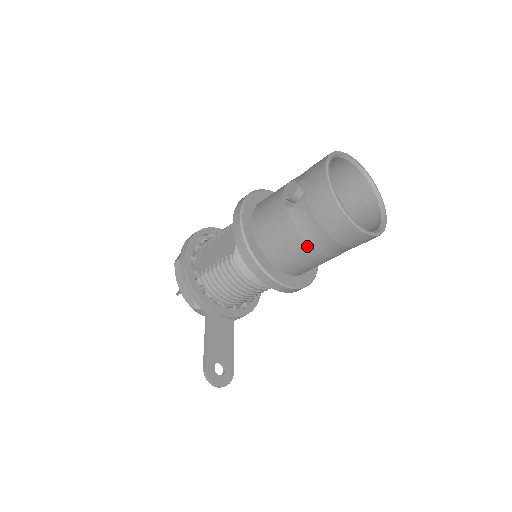
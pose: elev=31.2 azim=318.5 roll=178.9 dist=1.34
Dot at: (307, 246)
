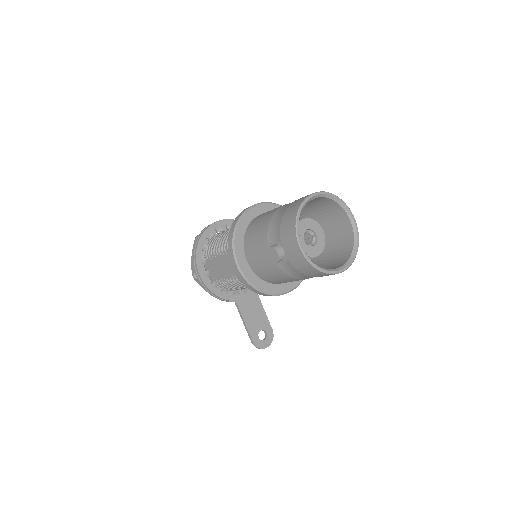
Dot at: occluded
